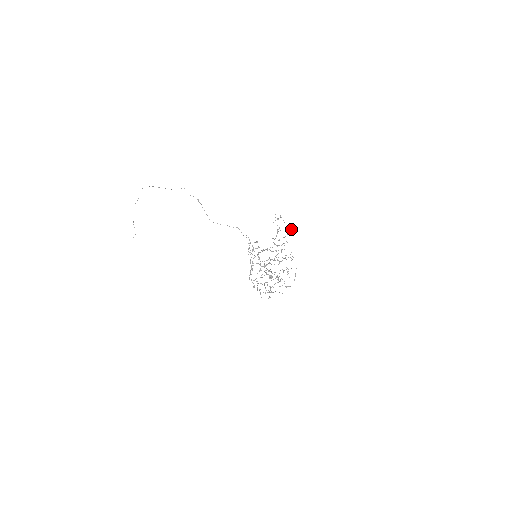
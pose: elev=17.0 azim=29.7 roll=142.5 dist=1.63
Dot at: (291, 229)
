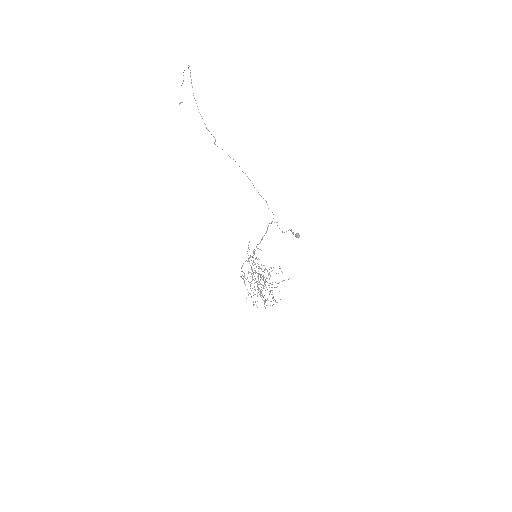
Dot at: occluded
